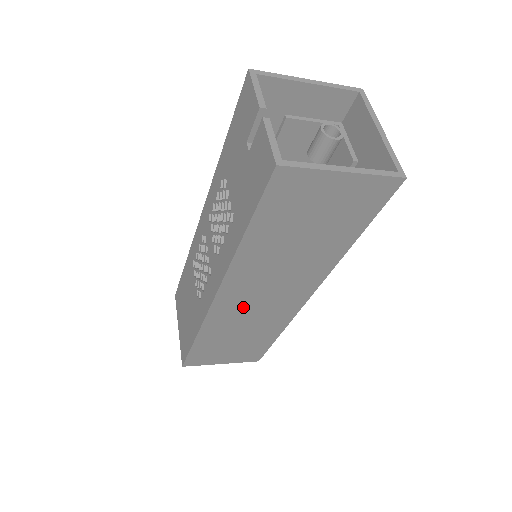
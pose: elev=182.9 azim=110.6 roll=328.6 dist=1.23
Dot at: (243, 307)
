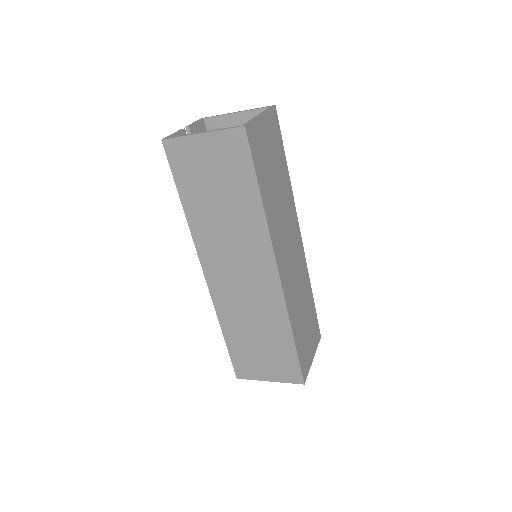
Dot at: (232, 288)
